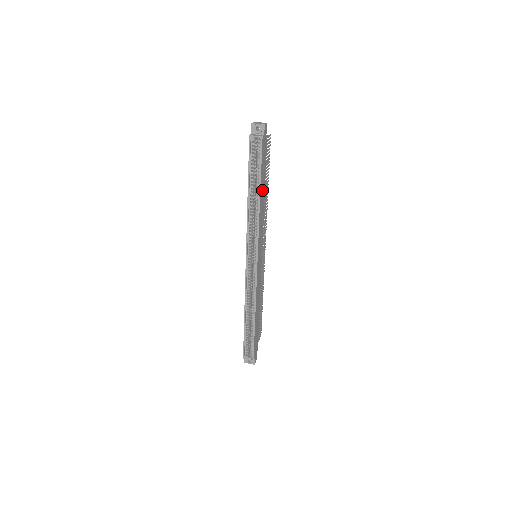
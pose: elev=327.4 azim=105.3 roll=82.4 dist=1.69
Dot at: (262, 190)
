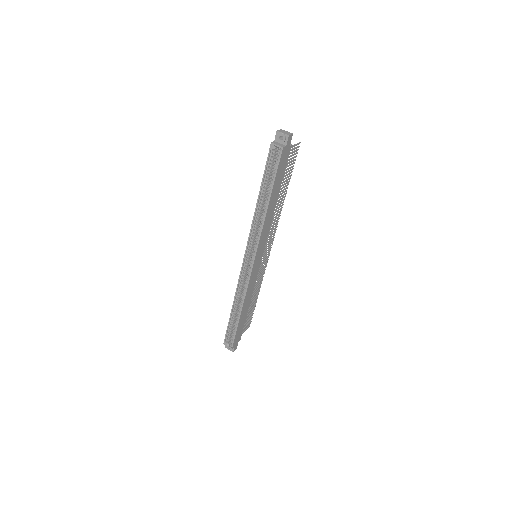
Dot at: (273, 197)
